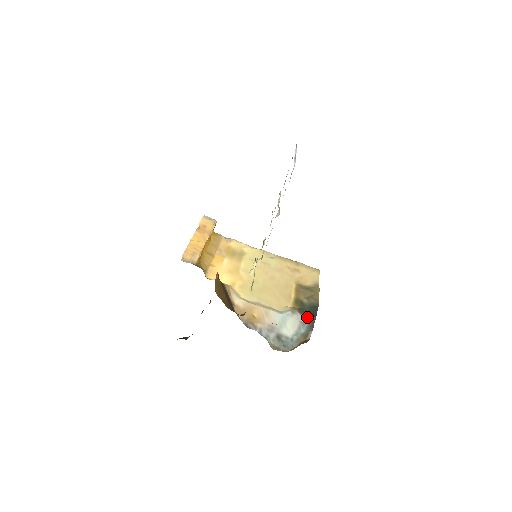
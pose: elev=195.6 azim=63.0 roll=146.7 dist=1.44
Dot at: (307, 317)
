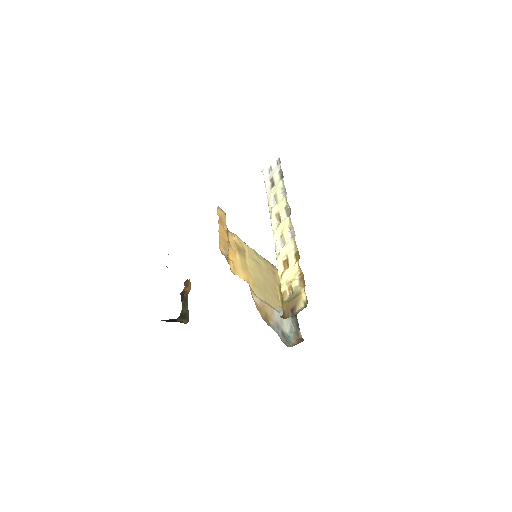
Dot at: (293, 317)
